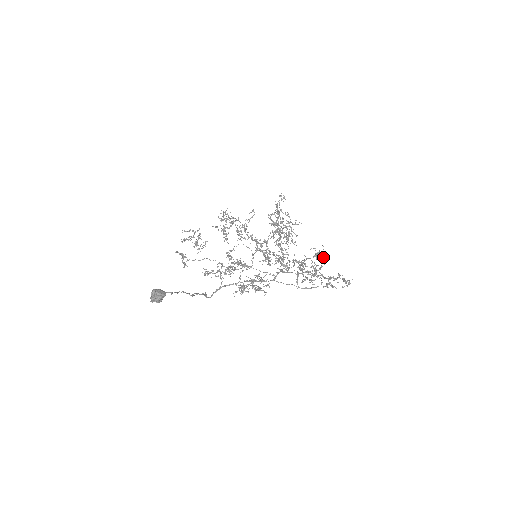
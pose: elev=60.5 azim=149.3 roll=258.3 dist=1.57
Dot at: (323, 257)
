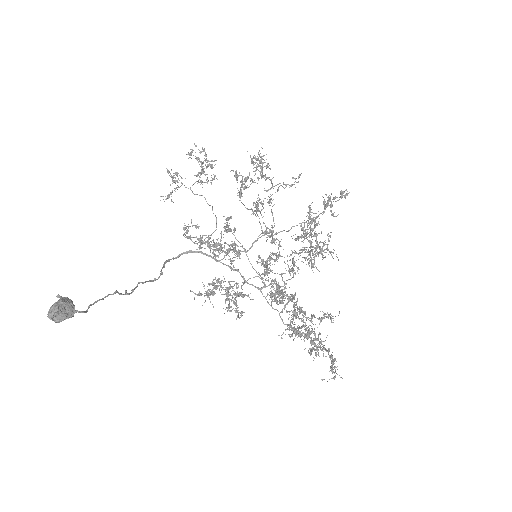
Dot at: occluded
